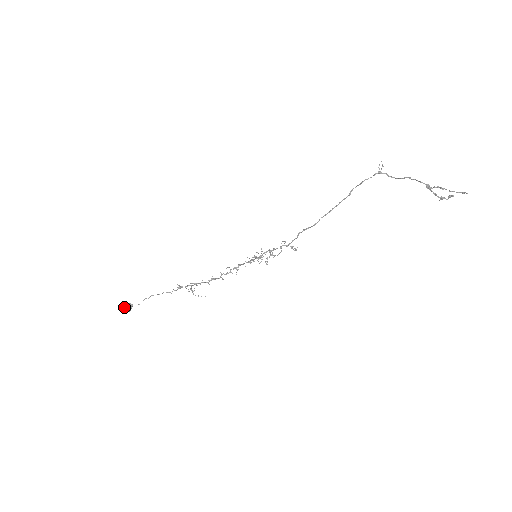
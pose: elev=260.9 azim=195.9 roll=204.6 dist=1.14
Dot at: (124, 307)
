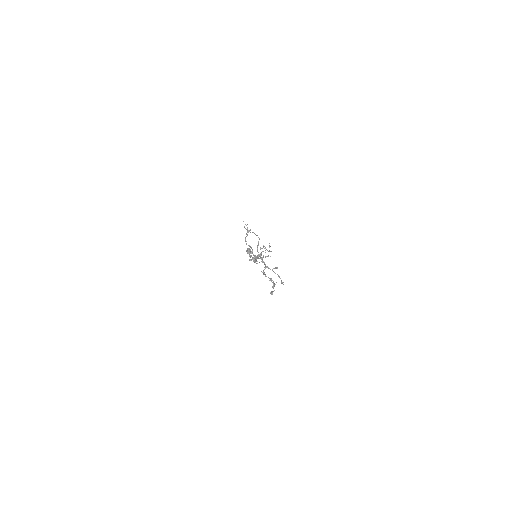
Dot at: (247, 253)
